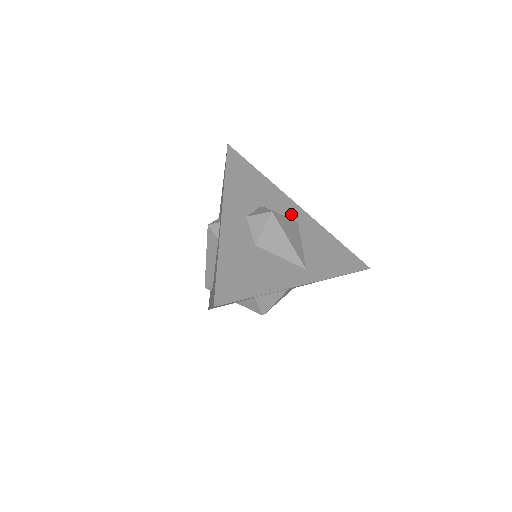
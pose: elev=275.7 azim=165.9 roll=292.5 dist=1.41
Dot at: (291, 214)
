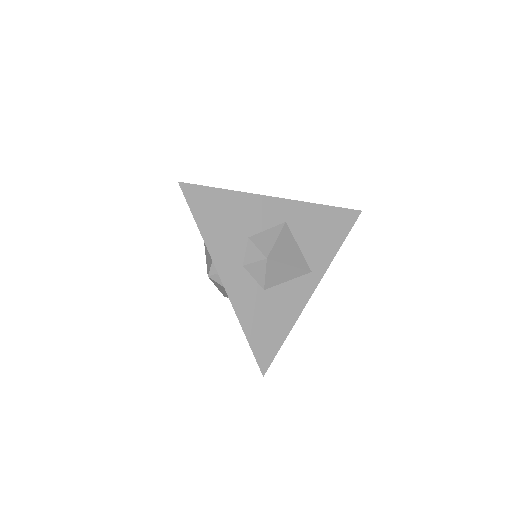
Dot at: (276, 218)
